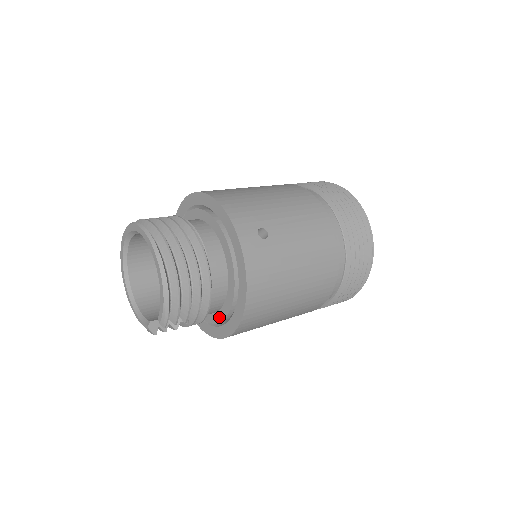
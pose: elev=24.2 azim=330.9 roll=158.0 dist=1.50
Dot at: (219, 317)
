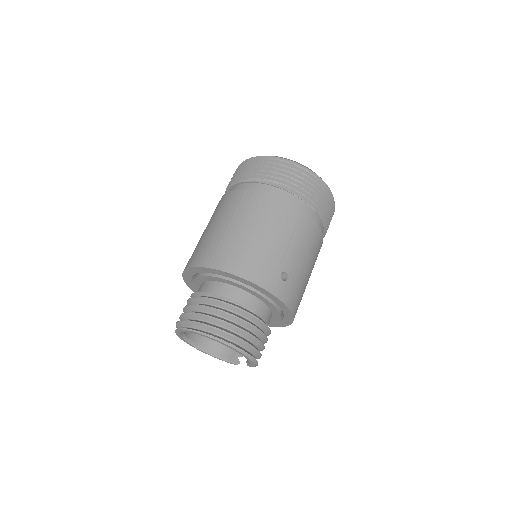
Dot at: occluded
